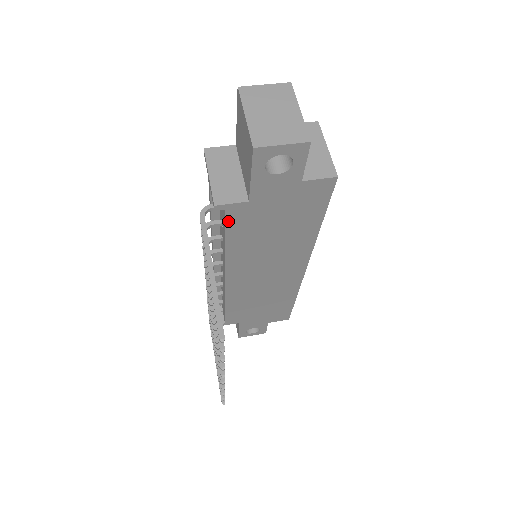
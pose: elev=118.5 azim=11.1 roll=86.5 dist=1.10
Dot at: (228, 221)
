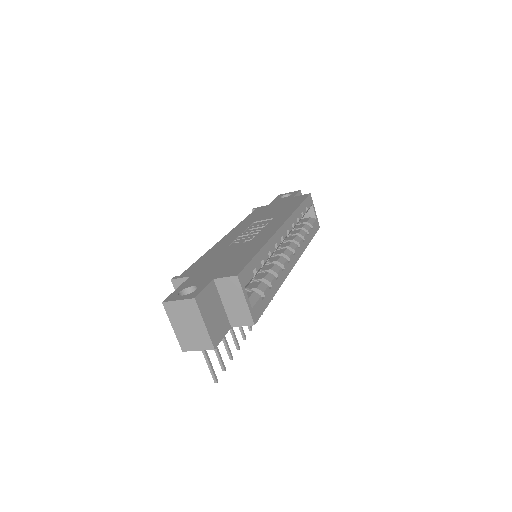
Dot at: occluded
